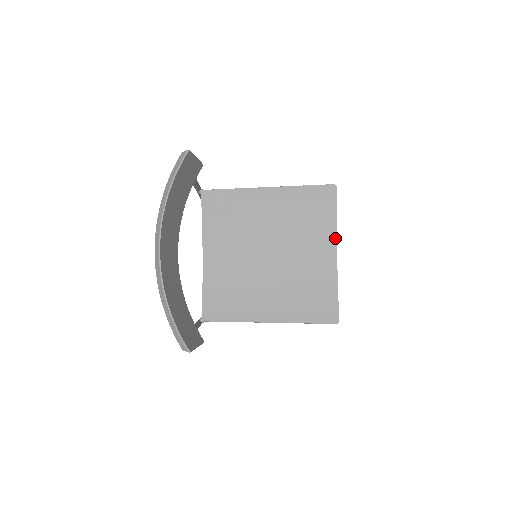
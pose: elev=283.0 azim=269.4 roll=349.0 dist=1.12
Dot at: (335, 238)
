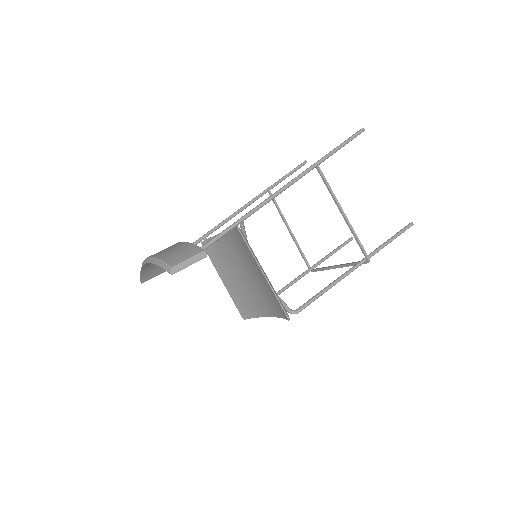
Dot at: (274, 316)
